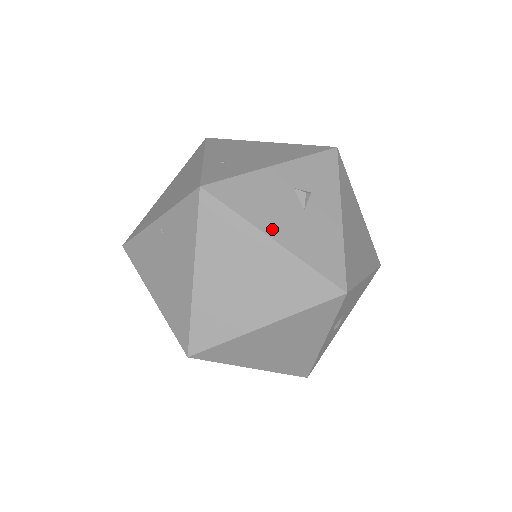
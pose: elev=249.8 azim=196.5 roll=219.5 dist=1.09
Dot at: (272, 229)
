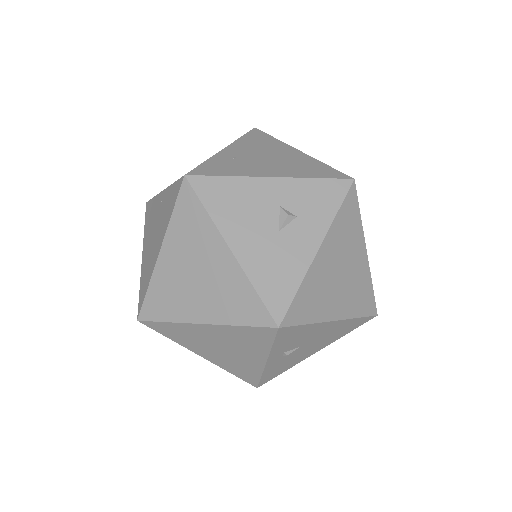
Dot at: (234, 238)
